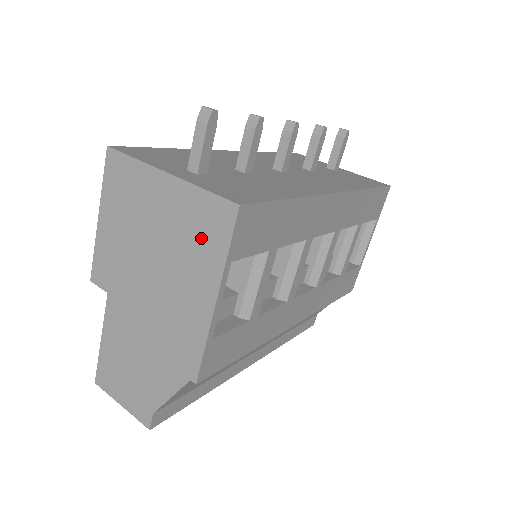
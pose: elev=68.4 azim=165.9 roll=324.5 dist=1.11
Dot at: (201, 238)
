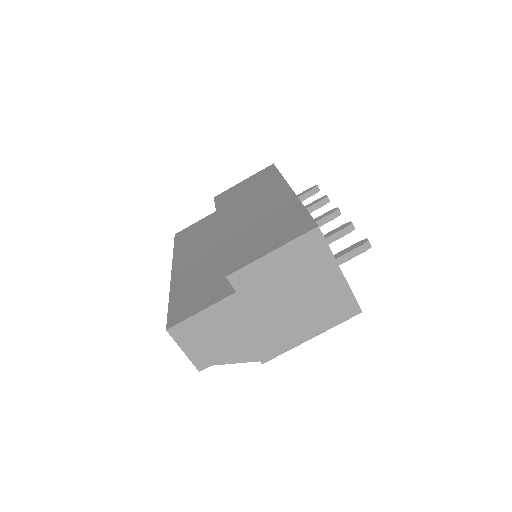
Dot at: (331, 310)
